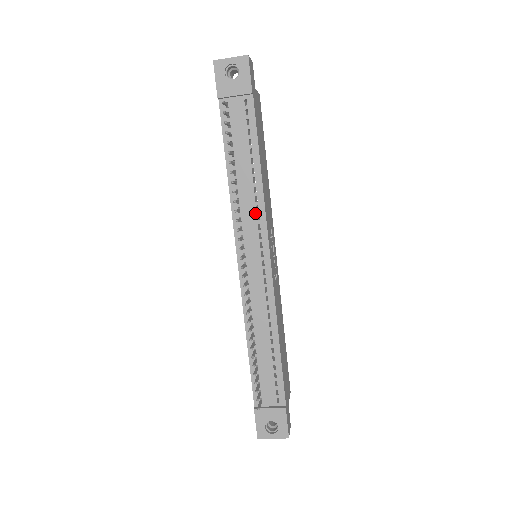
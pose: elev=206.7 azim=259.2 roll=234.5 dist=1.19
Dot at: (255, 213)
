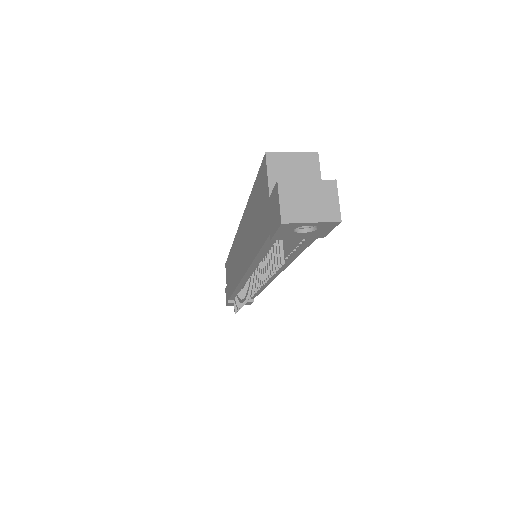
Dot at: occluded
